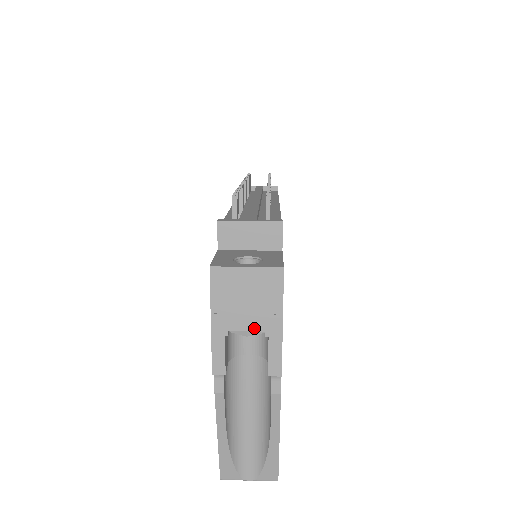
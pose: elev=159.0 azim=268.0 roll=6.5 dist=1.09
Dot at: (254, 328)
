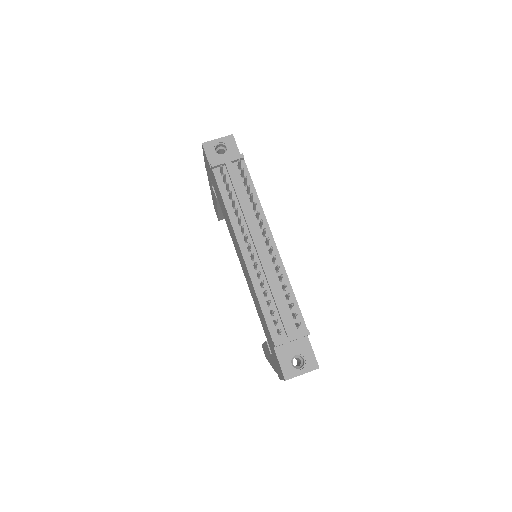
Dot at: occluded
